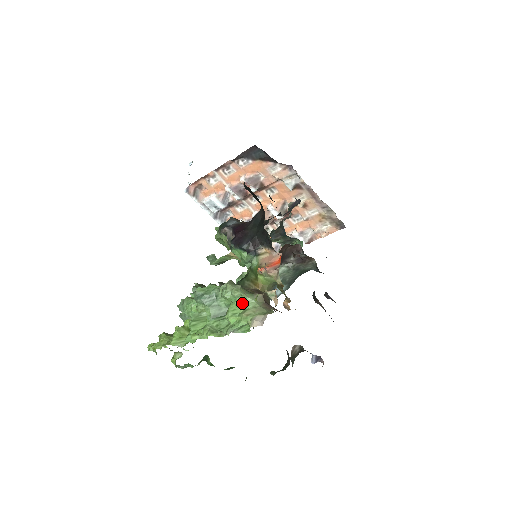
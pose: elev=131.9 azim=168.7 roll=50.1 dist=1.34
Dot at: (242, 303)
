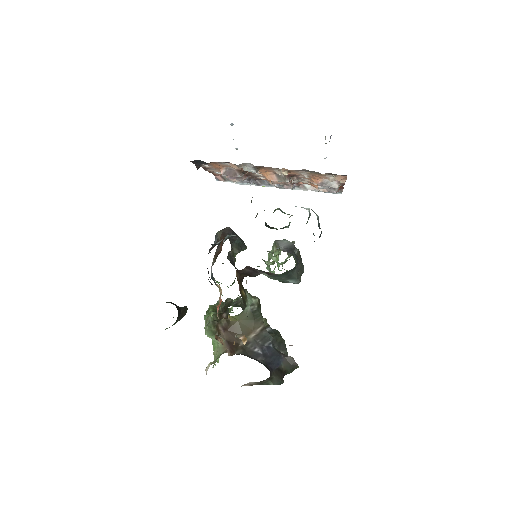
Dot at: (213, 341)
